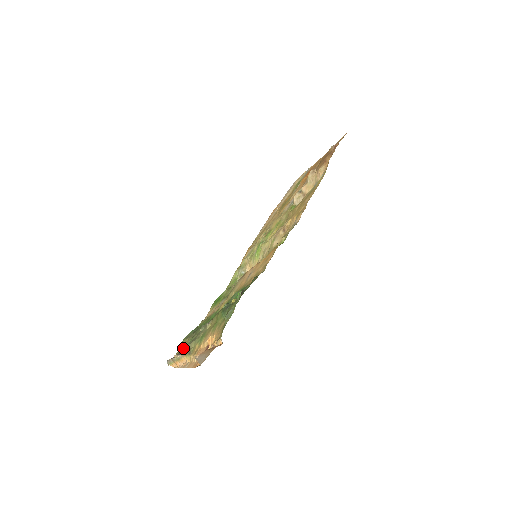
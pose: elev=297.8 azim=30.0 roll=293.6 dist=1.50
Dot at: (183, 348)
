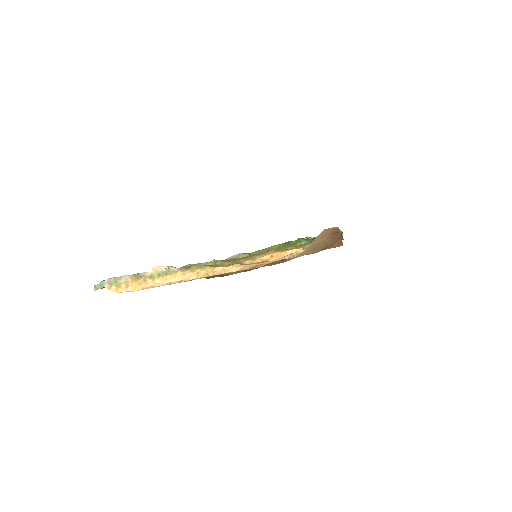
Dot at: occluded
